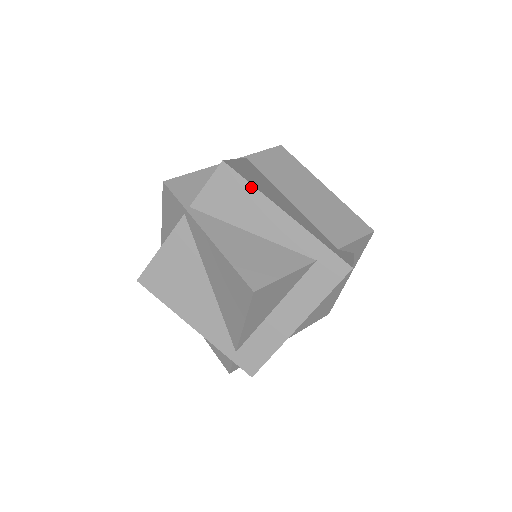
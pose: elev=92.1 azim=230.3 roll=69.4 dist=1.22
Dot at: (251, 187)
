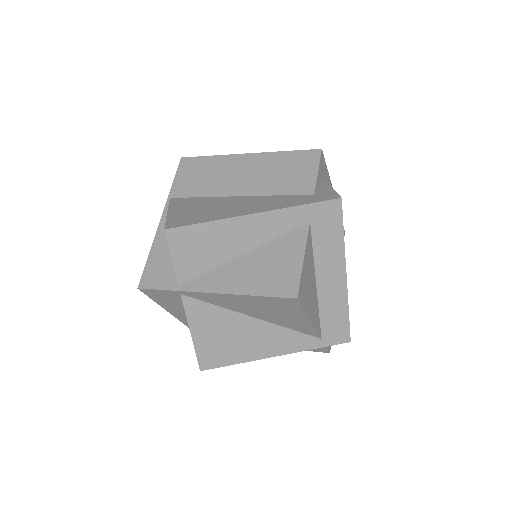
Dot at: (206, 225)
